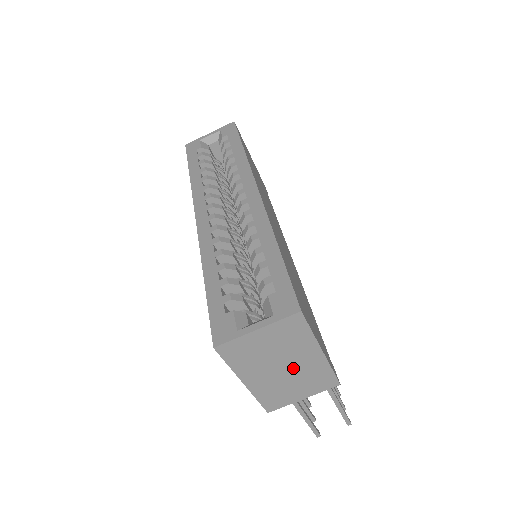
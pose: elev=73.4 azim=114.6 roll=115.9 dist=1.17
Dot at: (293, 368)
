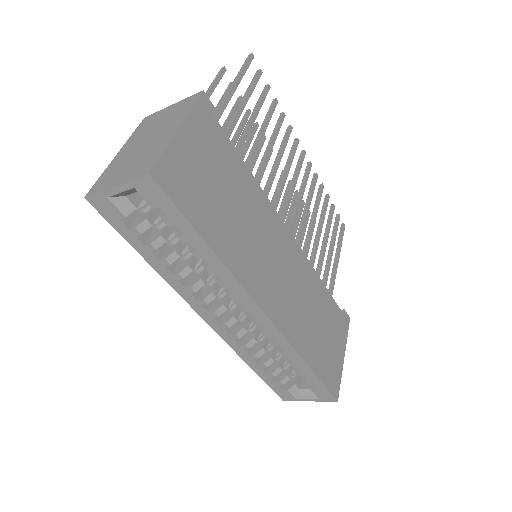
Dot at: occluded
